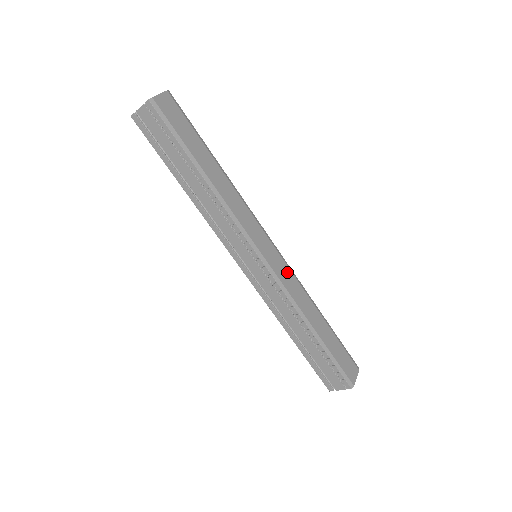
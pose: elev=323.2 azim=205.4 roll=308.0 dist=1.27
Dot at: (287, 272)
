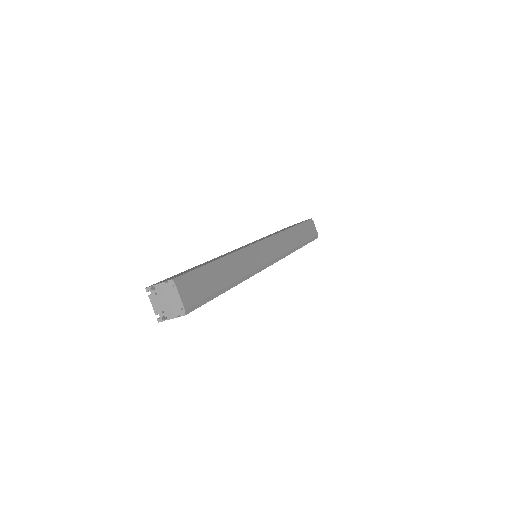
Dot at: (277, 243)
